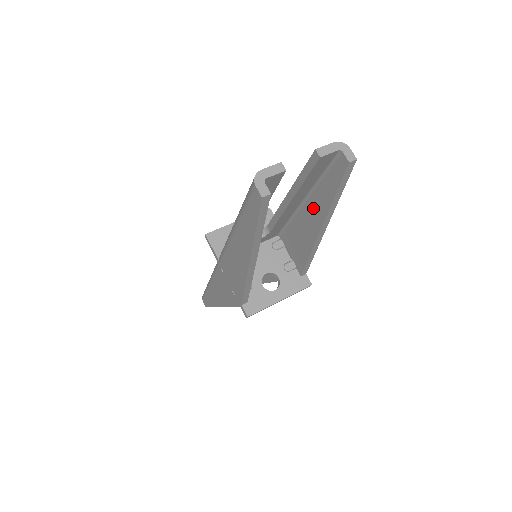
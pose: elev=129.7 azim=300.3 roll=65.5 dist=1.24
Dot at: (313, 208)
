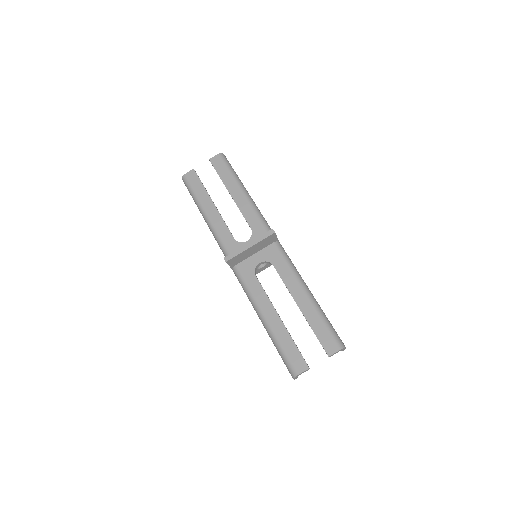
Dot at: occluded
